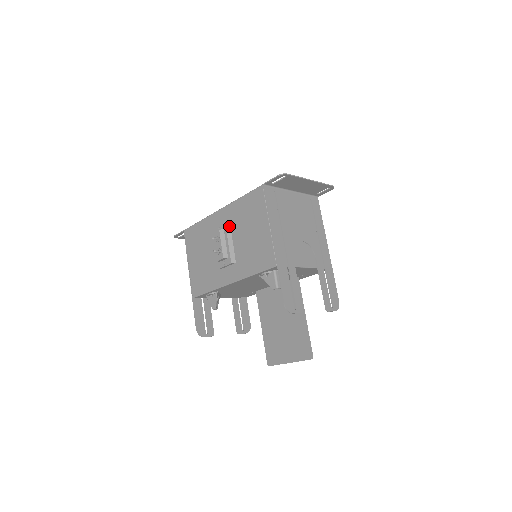
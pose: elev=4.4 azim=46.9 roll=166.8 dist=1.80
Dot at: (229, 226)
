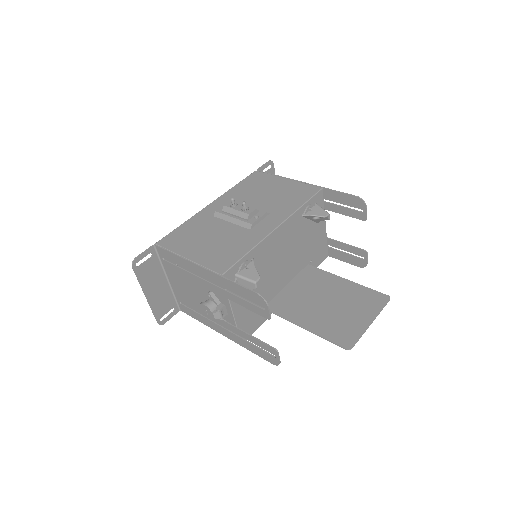
Dot at: (236, 202)
